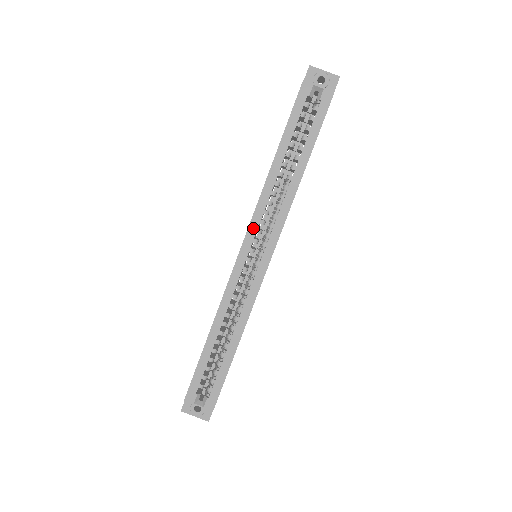
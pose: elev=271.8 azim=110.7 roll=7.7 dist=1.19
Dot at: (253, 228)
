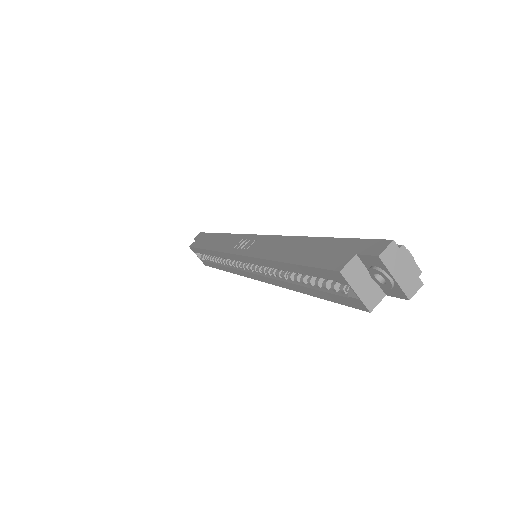
Dot at: (246, 260)
